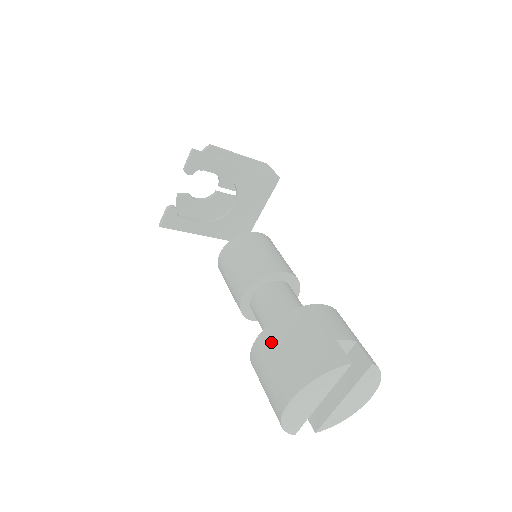
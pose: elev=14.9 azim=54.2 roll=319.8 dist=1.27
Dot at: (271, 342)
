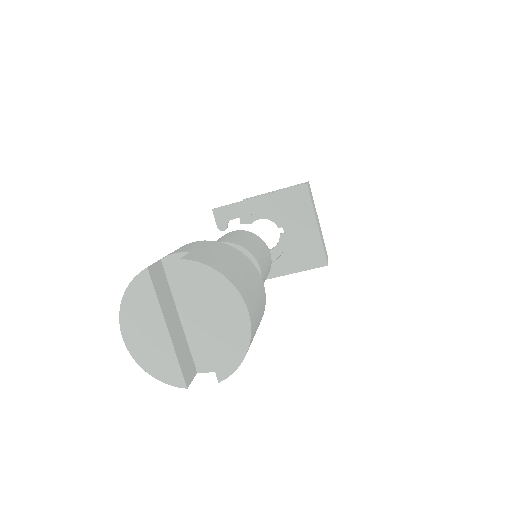
Dot at: occluded
